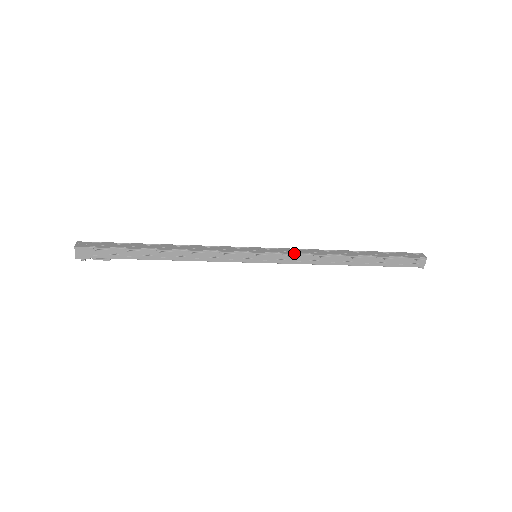
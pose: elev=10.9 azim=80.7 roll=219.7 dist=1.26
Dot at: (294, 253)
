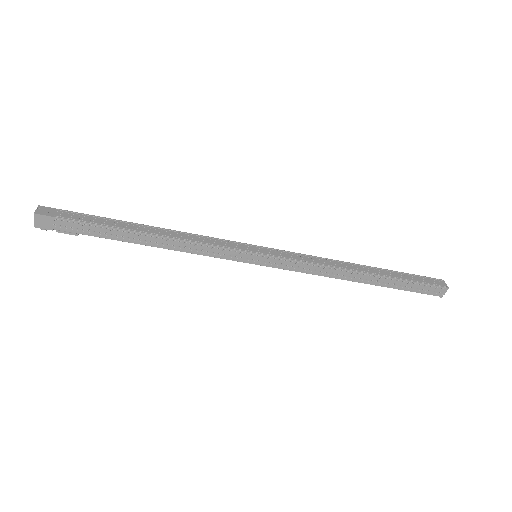
Dot at: (301, 260)
